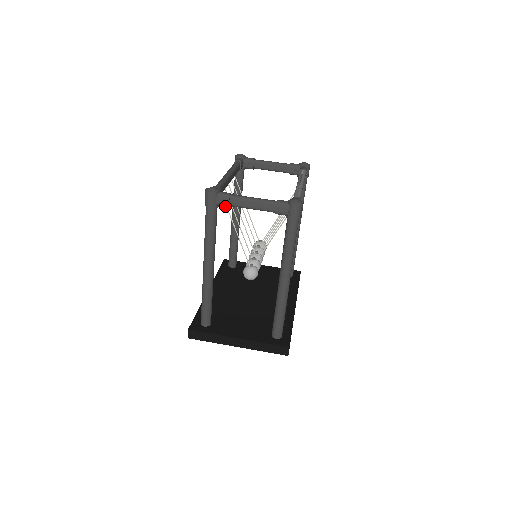
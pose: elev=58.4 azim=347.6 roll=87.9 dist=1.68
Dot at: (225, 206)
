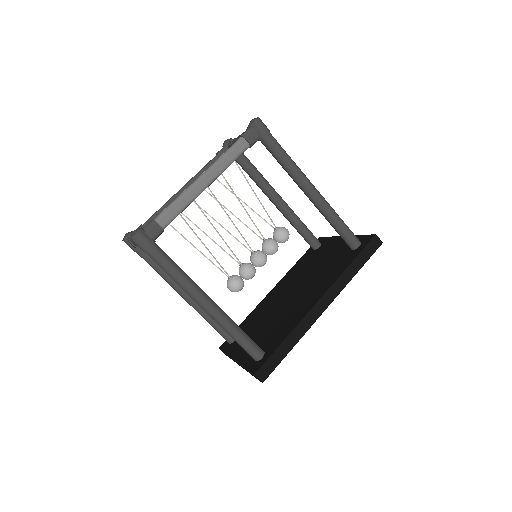
Dot at: (136, 247)
